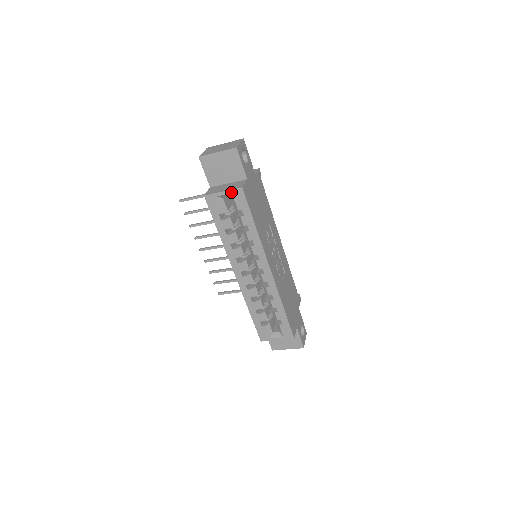
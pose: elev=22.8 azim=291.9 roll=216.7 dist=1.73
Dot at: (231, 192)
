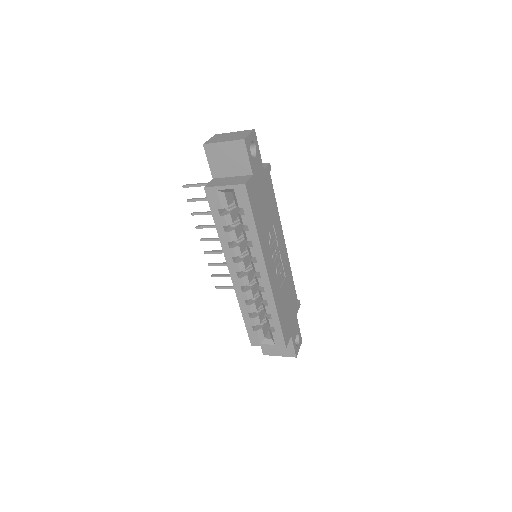
Dot at: (233, 187)
